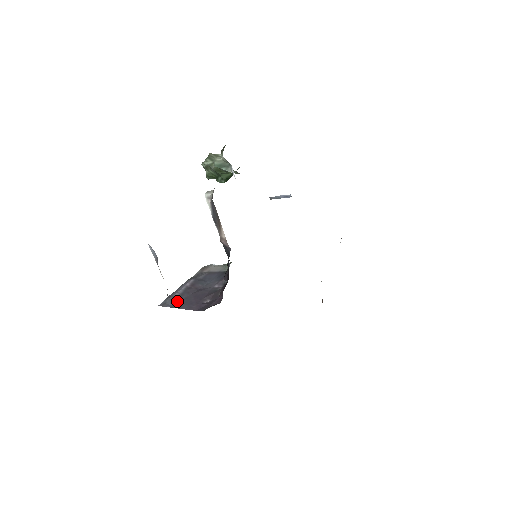
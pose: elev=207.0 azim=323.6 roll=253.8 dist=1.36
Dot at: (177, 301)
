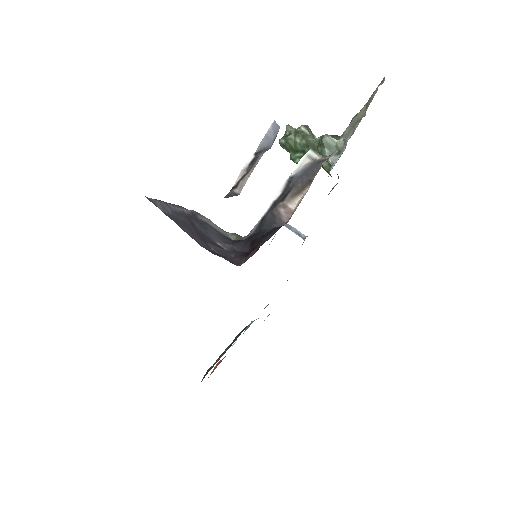
Dot at: (172, 214)
